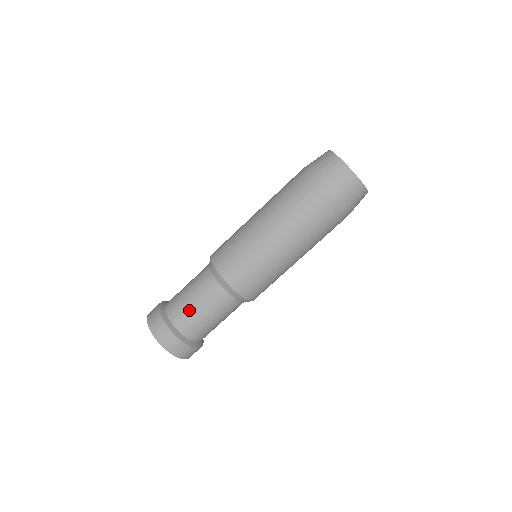
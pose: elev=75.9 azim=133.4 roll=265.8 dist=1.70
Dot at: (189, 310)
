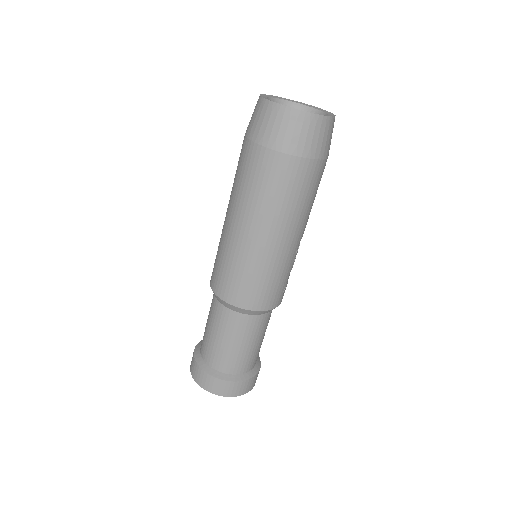
Dot at: (206, 335)
